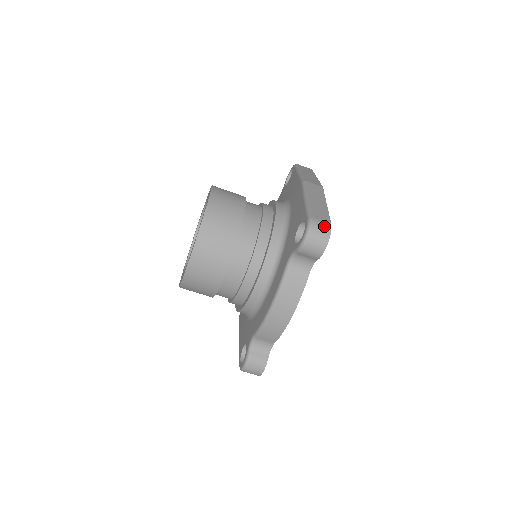
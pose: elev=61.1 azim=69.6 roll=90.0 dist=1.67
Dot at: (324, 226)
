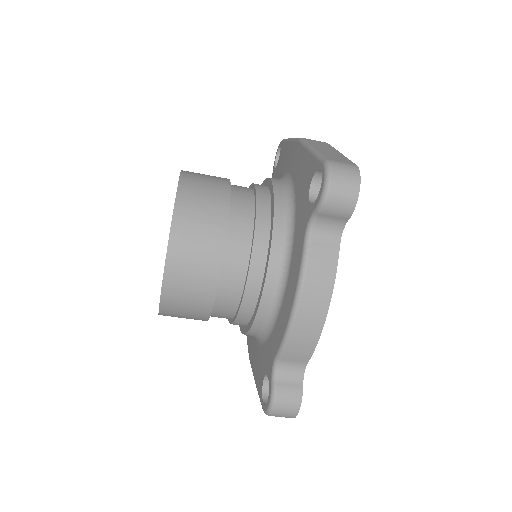
Dot at: (348, 167)
